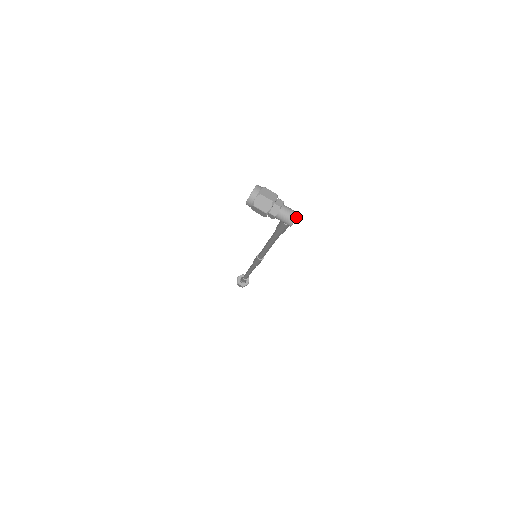
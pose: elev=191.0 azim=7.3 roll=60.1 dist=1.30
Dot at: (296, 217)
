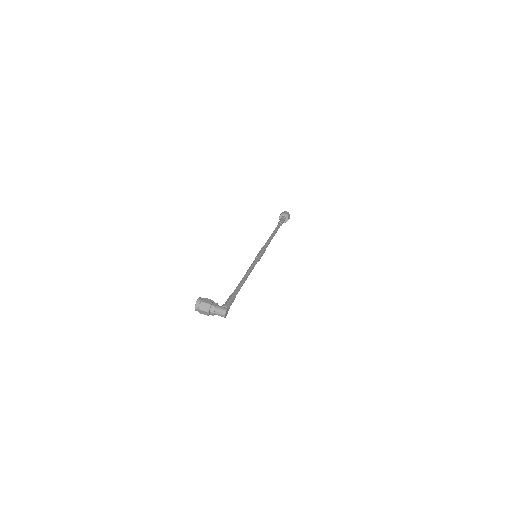
Dot at: (225, 315)
